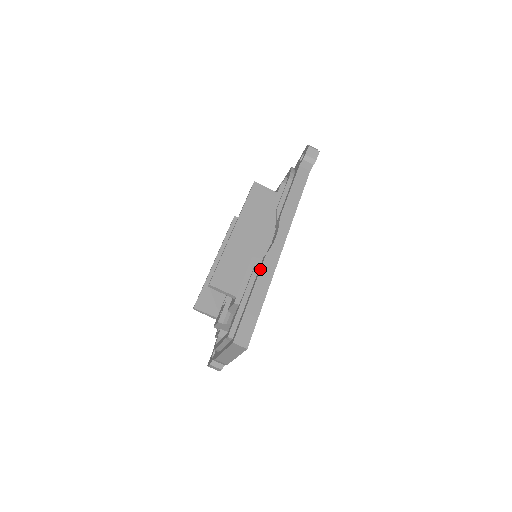
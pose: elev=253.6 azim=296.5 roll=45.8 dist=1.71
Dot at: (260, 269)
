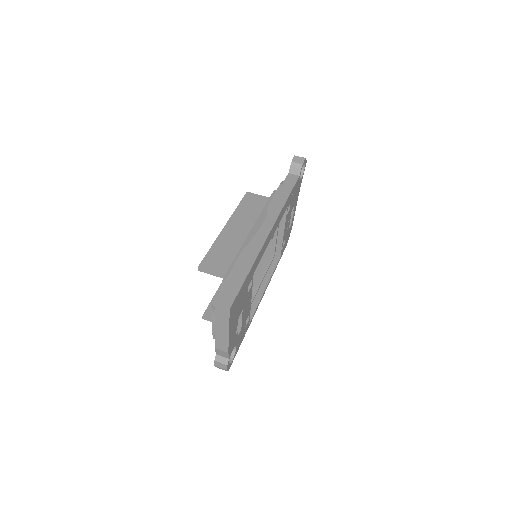
Dot at: occluded
